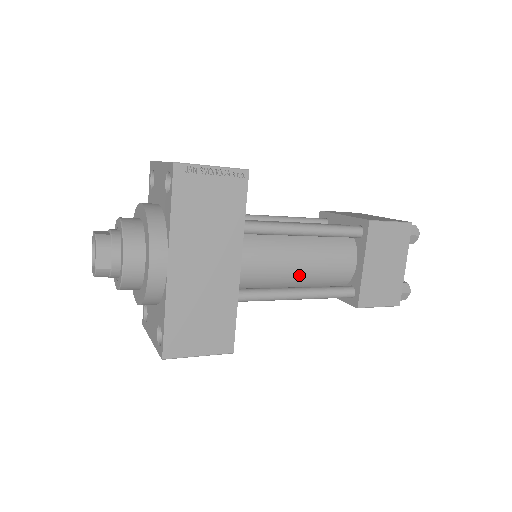
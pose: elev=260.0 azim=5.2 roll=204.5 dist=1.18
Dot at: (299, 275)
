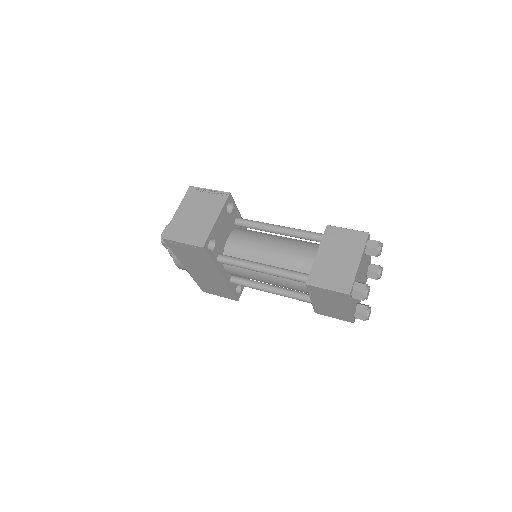
Dot at: occluded
